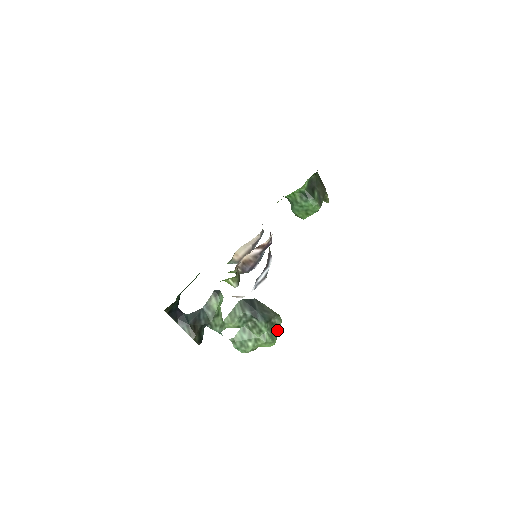
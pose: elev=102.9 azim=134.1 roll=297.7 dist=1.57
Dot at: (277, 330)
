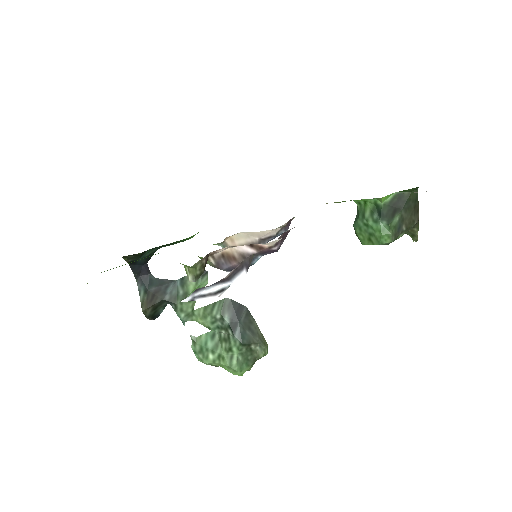
Dot at: (254, 360)
